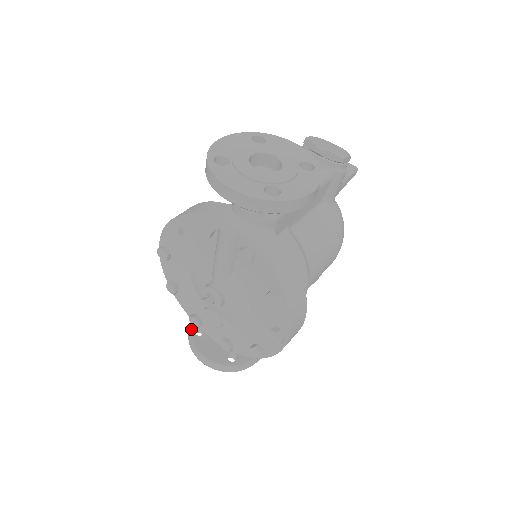
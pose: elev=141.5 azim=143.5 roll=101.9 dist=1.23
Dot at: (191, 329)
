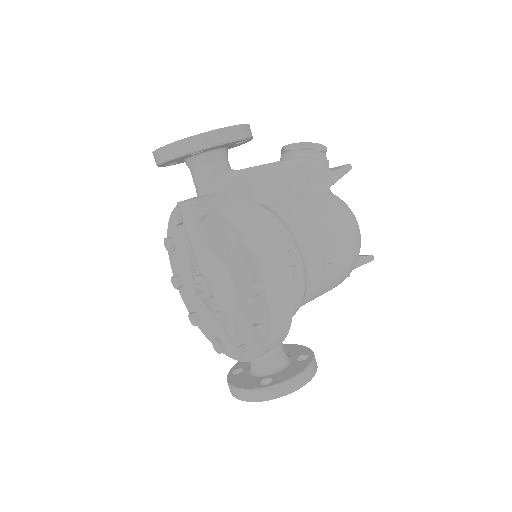
Dot at: (230, 372)
